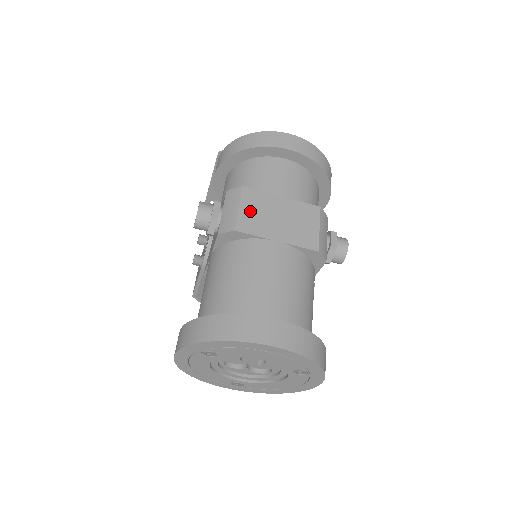
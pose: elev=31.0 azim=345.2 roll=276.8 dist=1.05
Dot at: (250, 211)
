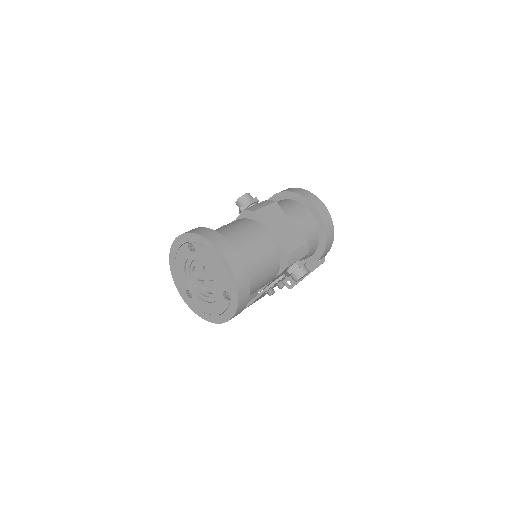
Dot at: (269, 212)
